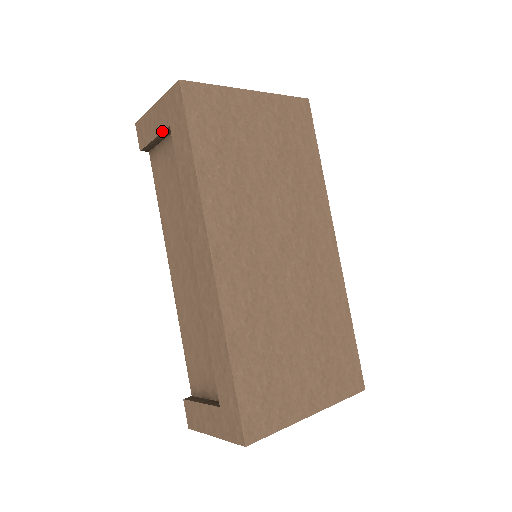
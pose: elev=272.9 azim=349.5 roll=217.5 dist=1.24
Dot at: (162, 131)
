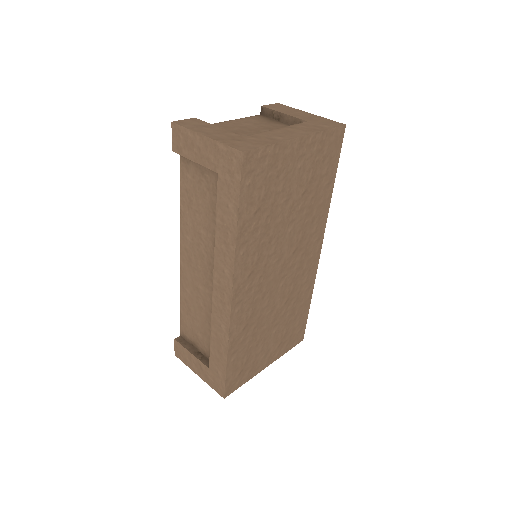
Dot at: (207, 167)
